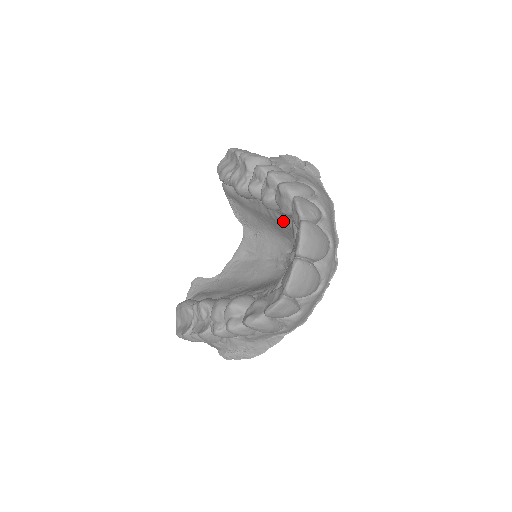
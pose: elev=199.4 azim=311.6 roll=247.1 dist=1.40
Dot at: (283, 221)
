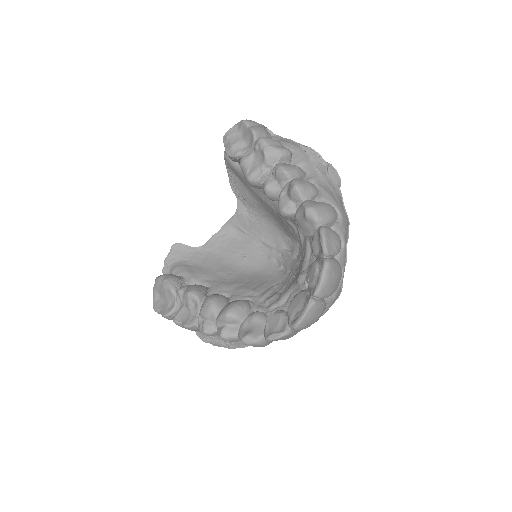
Dot at: (293, 228)
